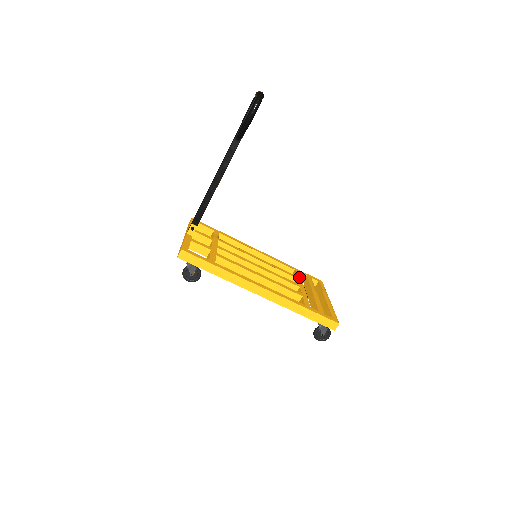
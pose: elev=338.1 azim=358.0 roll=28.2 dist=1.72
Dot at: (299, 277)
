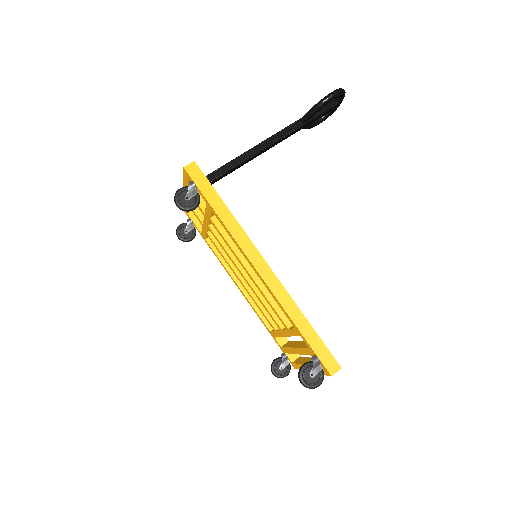
Dot at: occluded
